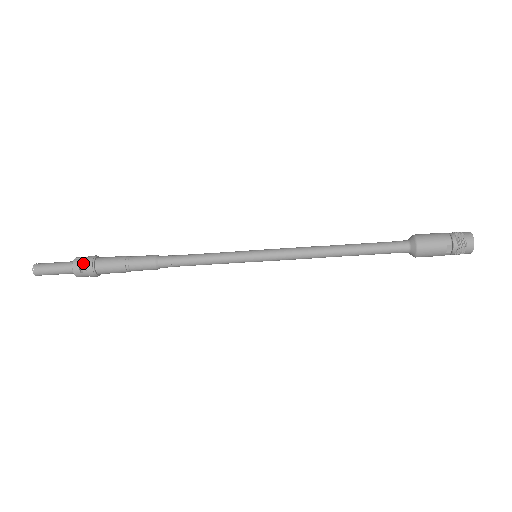
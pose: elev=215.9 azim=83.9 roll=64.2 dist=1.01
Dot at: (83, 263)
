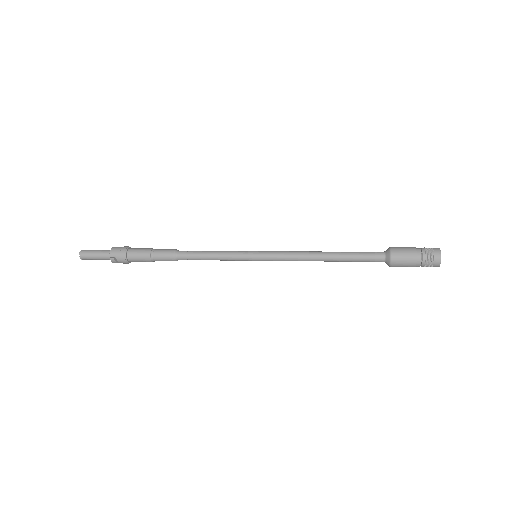
Dot at: (119, 261)
